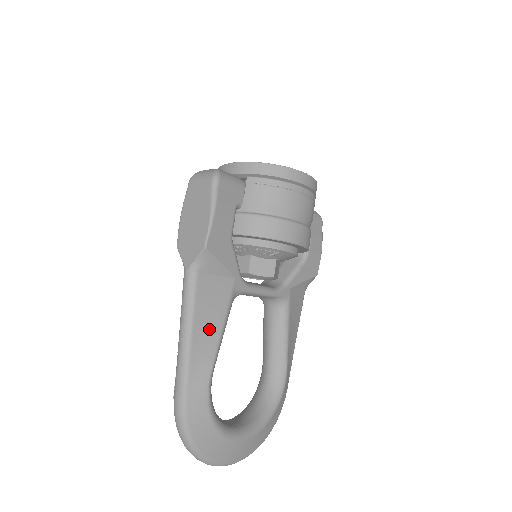
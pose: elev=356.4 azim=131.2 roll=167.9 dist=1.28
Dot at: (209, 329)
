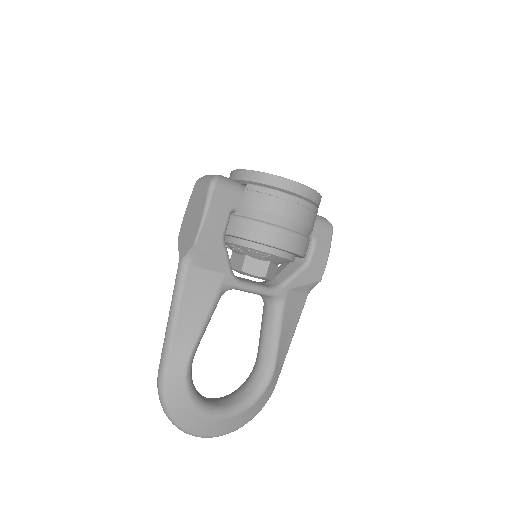
Dot at: (194, 315)
